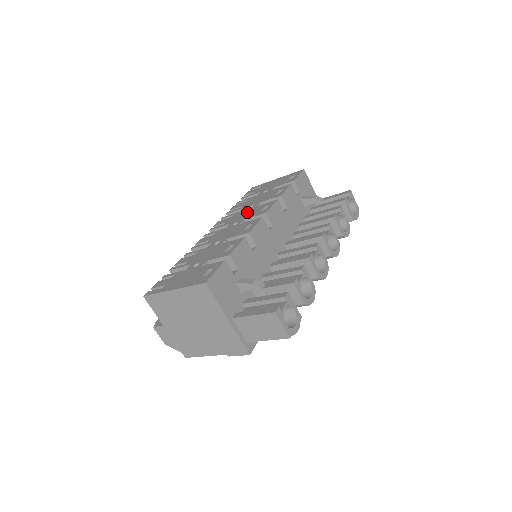
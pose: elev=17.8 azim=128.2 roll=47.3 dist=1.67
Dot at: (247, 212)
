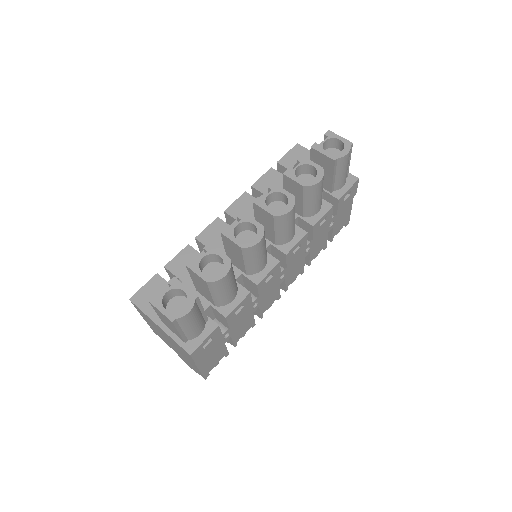
Dot at: occluded
